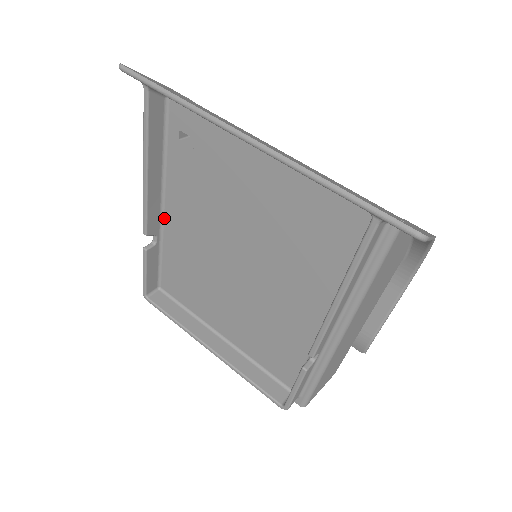
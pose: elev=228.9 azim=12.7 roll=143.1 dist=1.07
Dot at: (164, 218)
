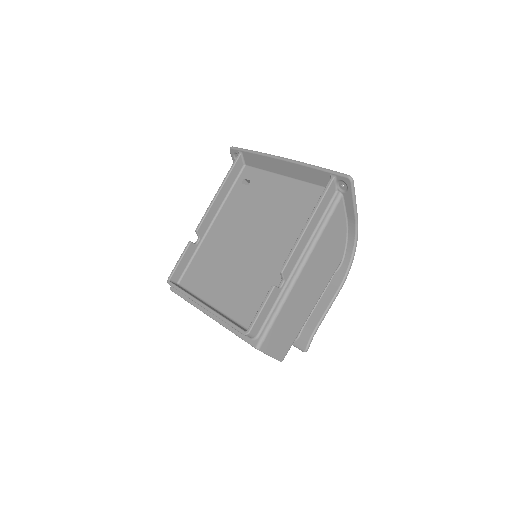
Dot at: (210, 229)
